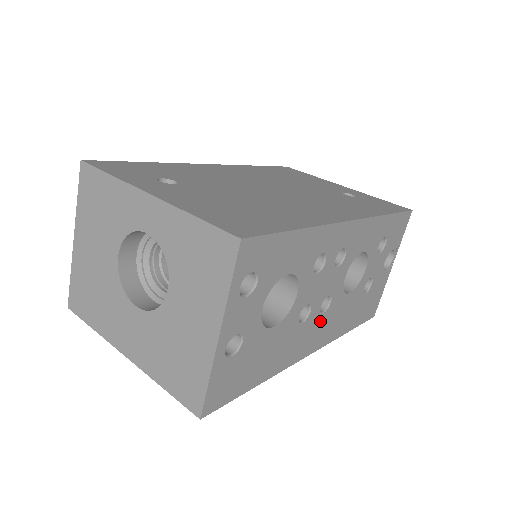
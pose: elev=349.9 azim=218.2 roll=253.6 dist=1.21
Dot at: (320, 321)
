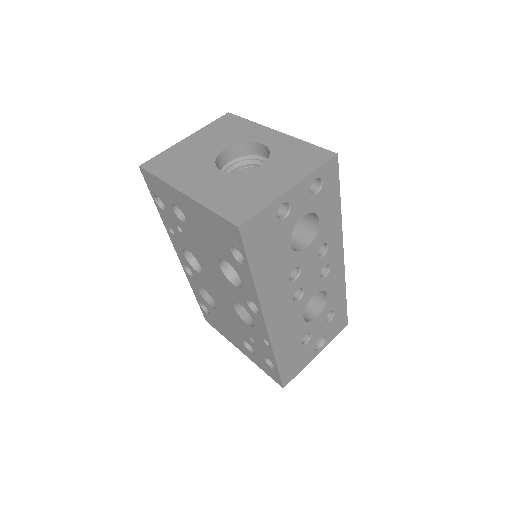
Dot at: (288, 303)
